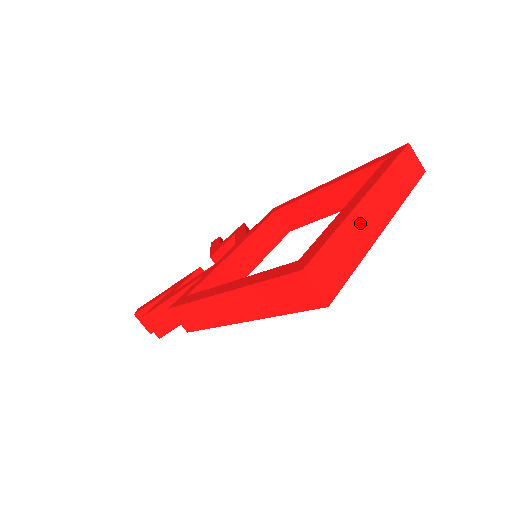
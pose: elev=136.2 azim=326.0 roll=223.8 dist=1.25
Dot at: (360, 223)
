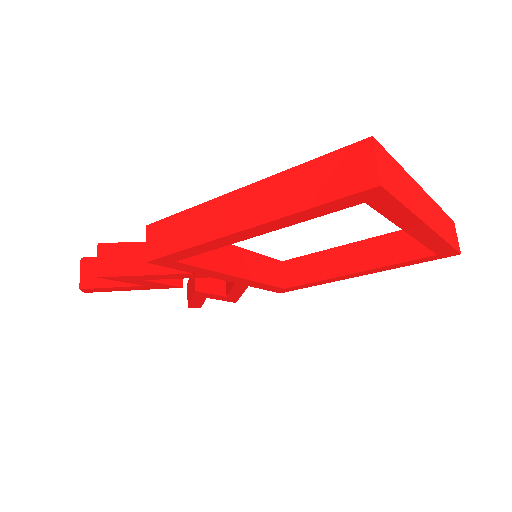
Dot at: (416, 194)
